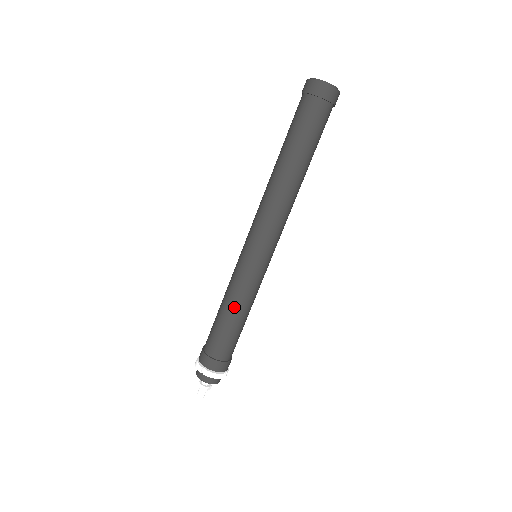
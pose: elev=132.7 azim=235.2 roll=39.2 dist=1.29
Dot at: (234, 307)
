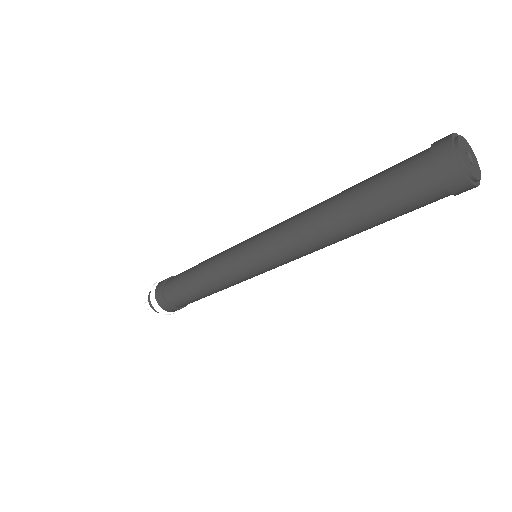
Dot at: (201, 274)
